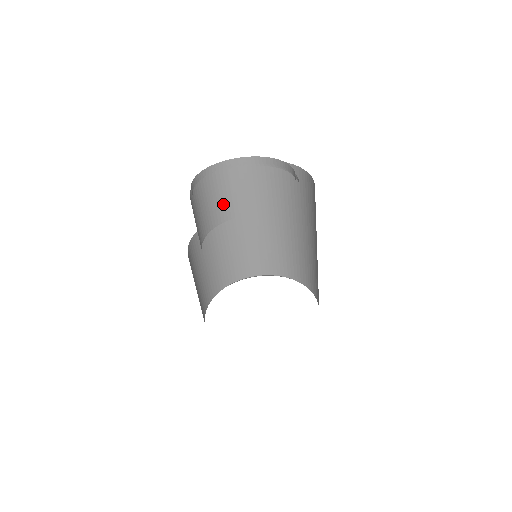
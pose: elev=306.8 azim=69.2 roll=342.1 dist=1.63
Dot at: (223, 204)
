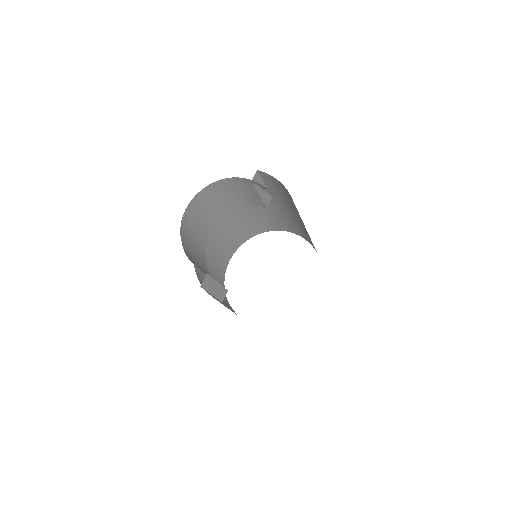
Dot at: (252, 197)
